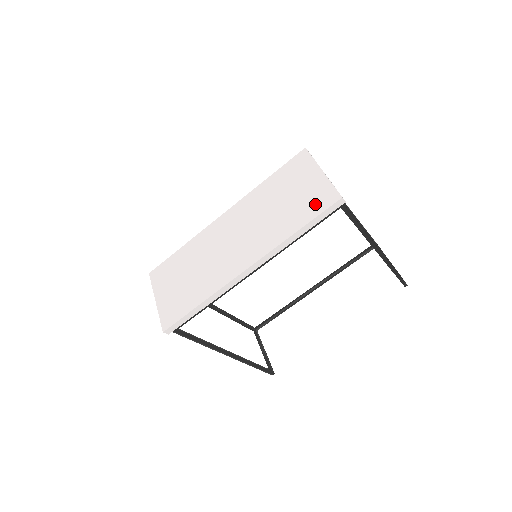
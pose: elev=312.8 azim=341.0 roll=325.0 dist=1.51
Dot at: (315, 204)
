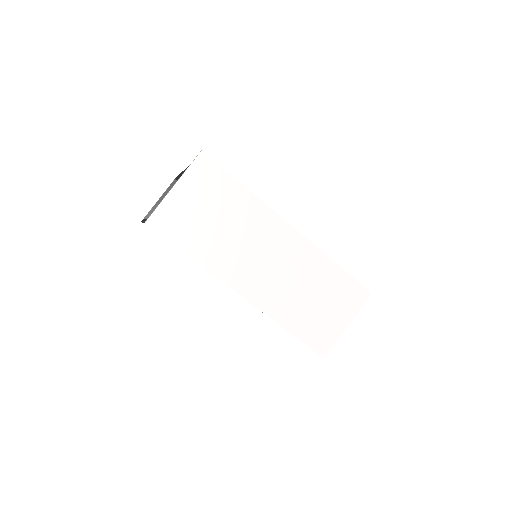
Dot at: (316, 336)
